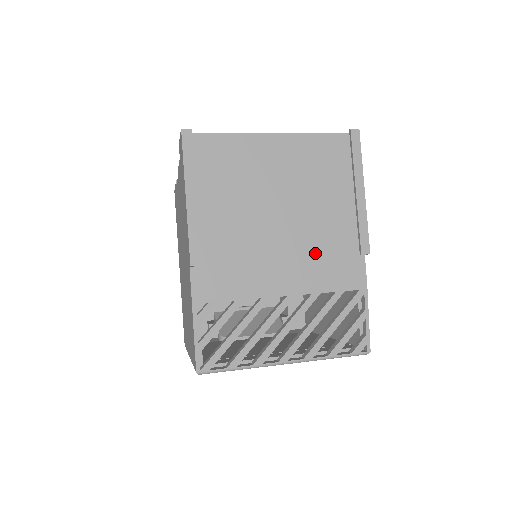
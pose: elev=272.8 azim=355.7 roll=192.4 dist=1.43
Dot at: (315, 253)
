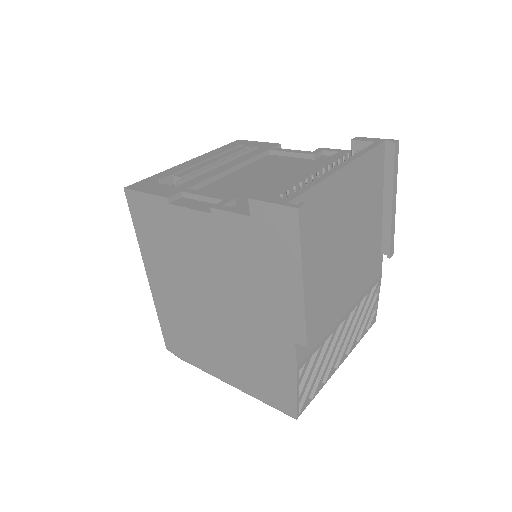
Dot at: (361, 270)
